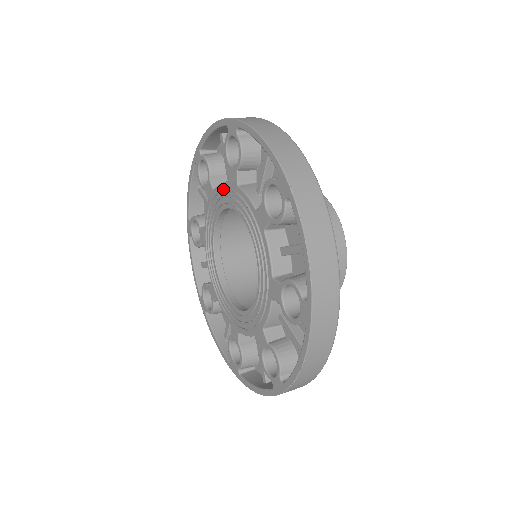
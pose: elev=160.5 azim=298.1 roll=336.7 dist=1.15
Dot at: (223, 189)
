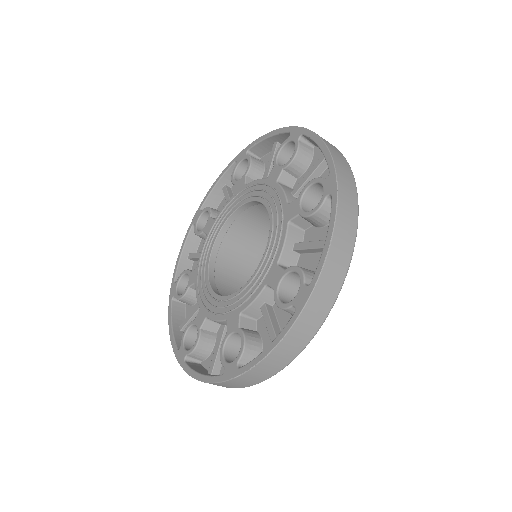
Dot at: (258, 183)
